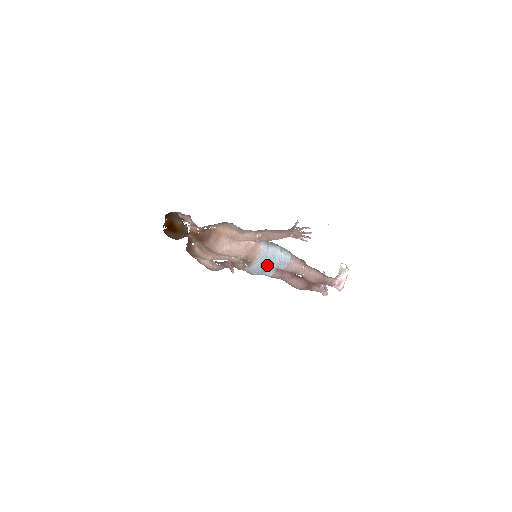
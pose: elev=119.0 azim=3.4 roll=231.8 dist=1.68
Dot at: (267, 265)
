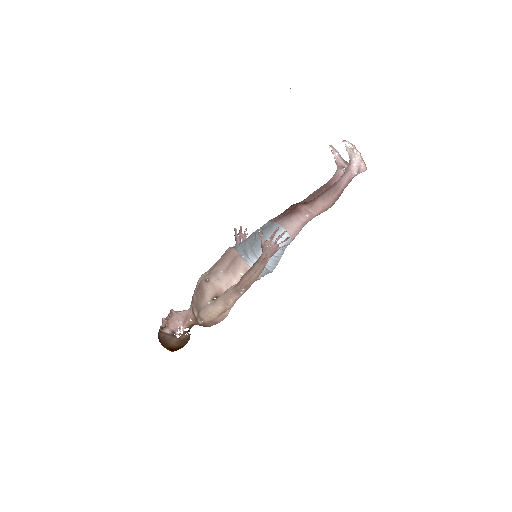
Dot at: (274, 268)
